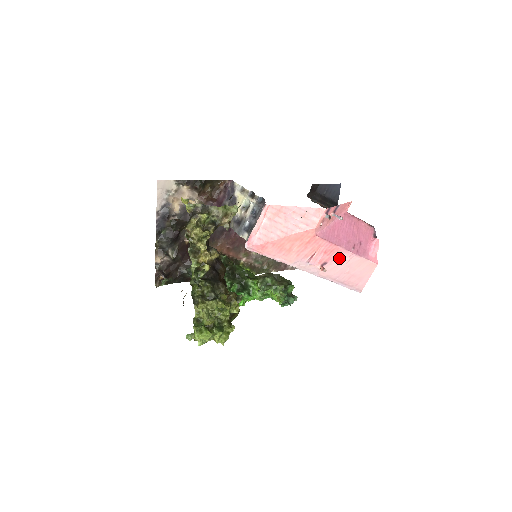
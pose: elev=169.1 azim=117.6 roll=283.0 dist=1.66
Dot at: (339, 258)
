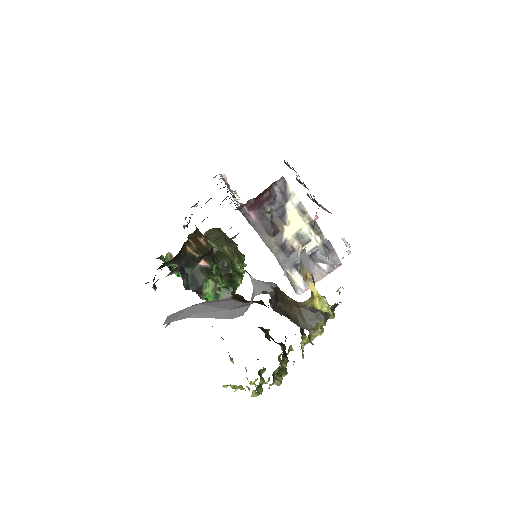
Dot at: occluded
